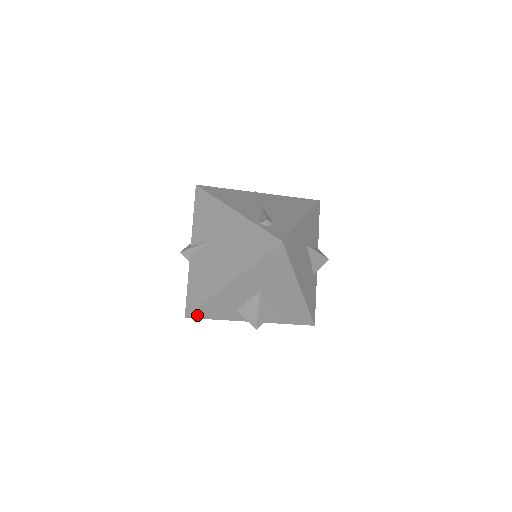
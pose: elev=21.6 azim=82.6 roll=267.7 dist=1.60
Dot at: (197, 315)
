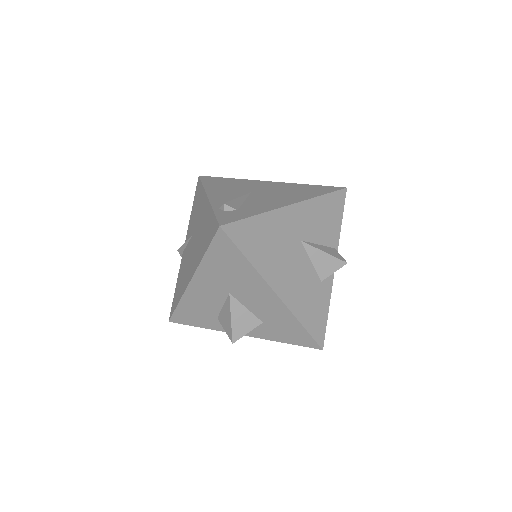
Dot at: (179, 320)
